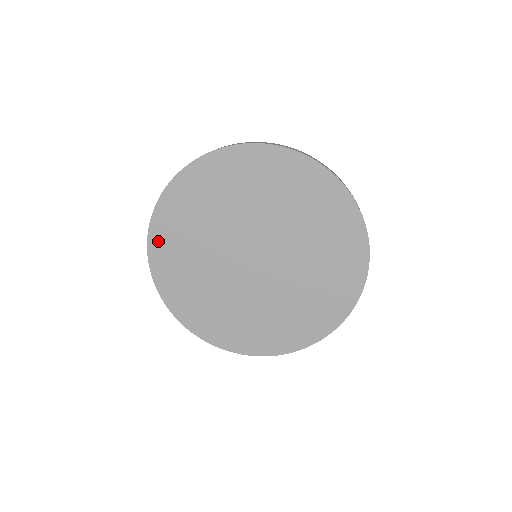
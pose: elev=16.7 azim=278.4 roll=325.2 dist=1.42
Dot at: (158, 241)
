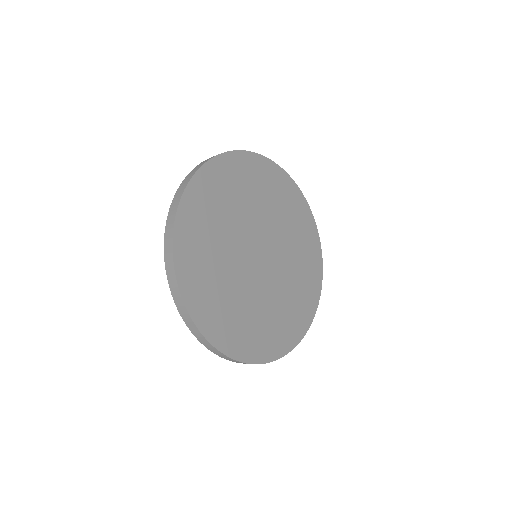
Dot at: (191, 201)
